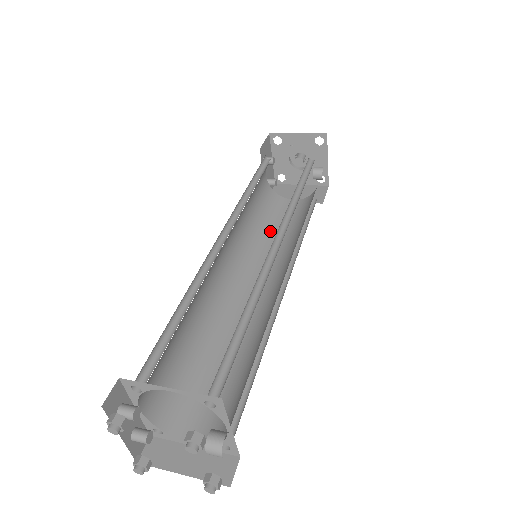
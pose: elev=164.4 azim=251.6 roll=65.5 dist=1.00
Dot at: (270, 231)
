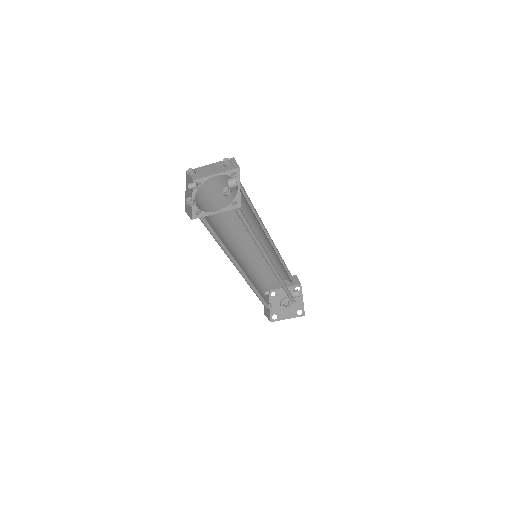
Dot at: occluded
